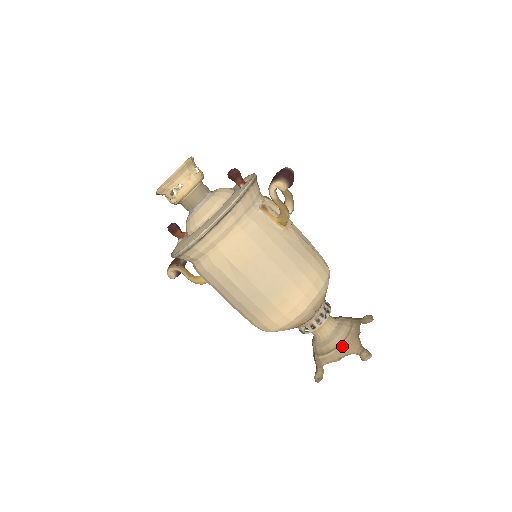
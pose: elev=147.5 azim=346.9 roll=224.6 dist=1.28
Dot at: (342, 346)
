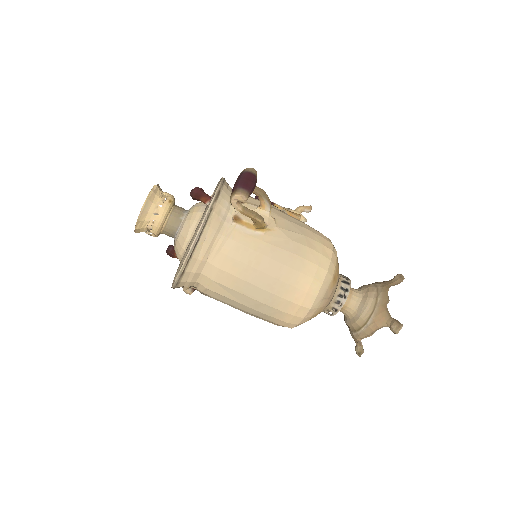
Dot at: (370, 322)
